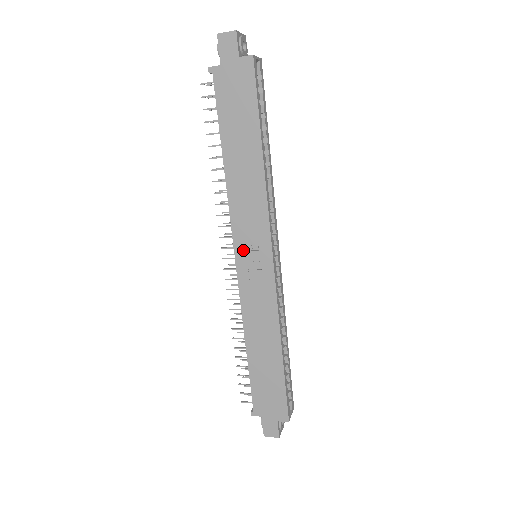
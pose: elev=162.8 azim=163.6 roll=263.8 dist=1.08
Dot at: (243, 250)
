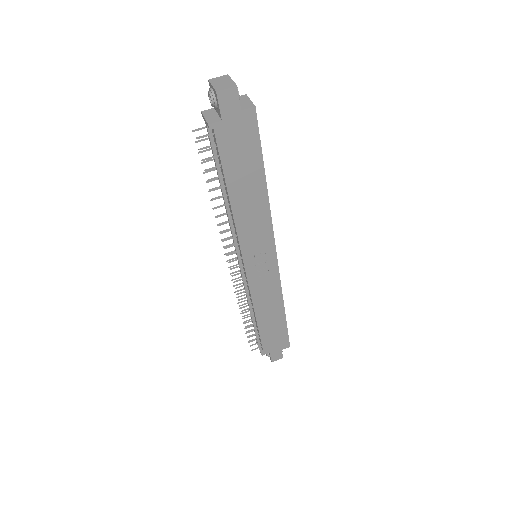
Dot at: (251, 260)
